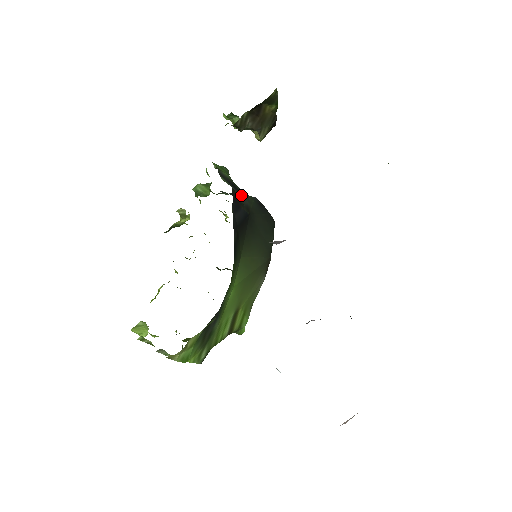
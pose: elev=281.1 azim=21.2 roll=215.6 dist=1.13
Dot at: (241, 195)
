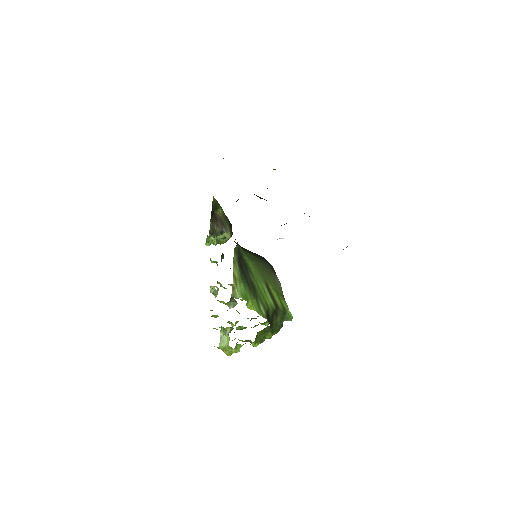
Dot at: occluded
